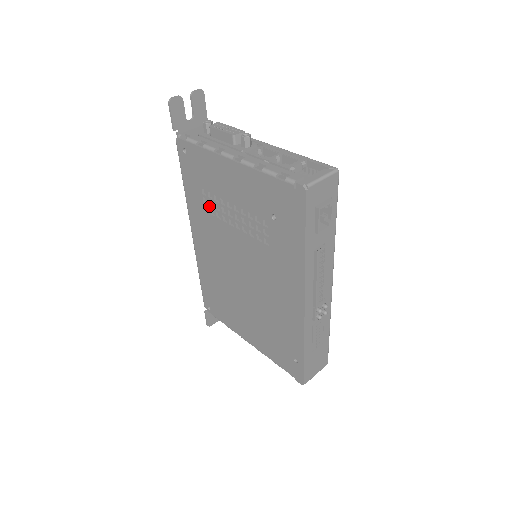
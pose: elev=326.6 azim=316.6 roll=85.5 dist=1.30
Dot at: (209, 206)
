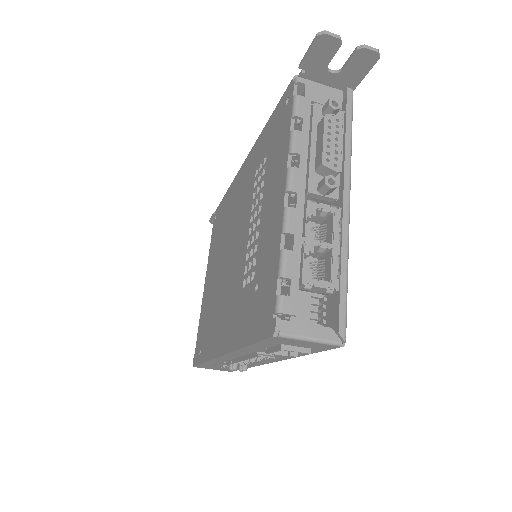
Dot at: (258, 175)
